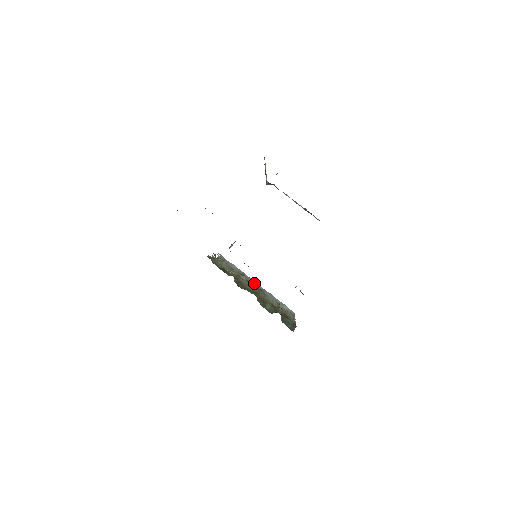
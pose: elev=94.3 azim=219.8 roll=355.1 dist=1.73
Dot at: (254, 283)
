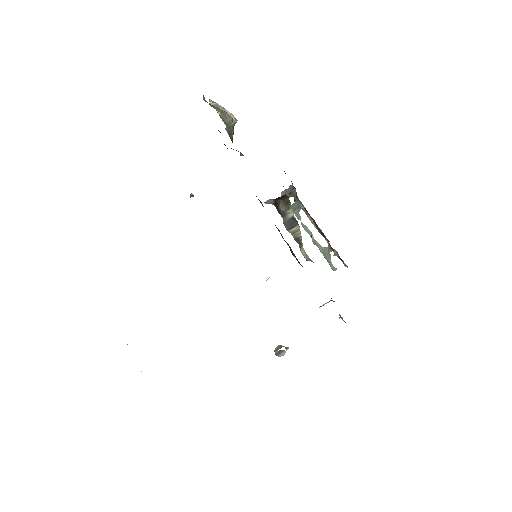
Dot at: occluded
